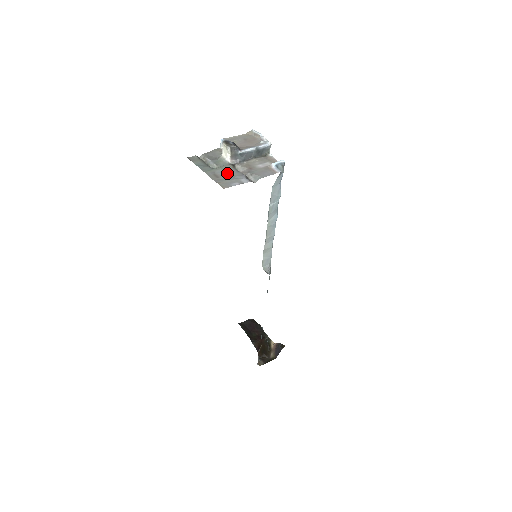
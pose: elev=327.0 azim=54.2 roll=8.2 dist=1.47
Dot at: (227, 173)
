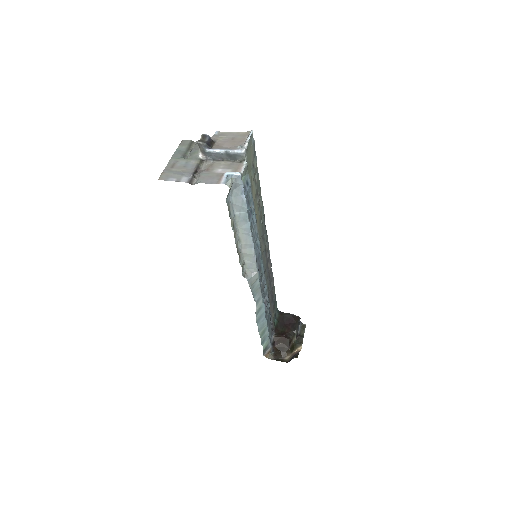
Dot at: (184, 166)
